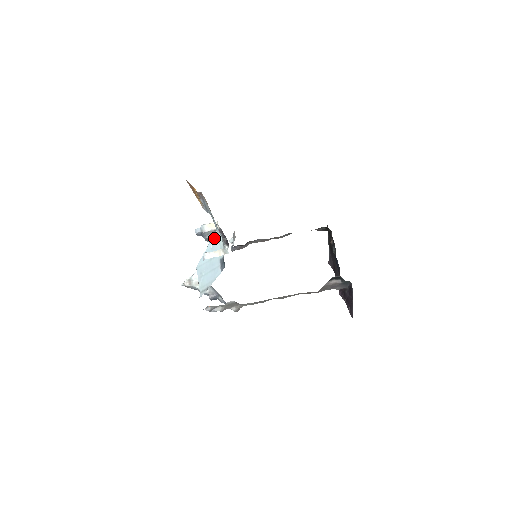
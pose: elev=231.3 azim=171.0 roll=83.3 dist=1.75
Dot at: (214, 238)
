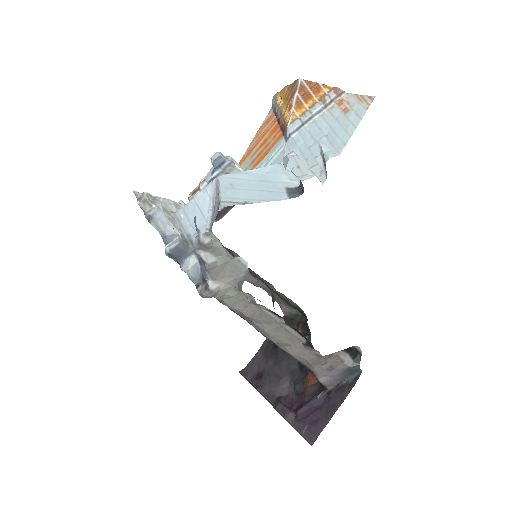
Dot at: (275, 167)
